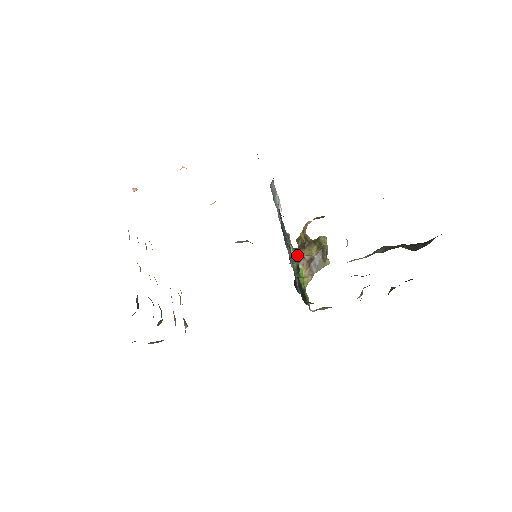
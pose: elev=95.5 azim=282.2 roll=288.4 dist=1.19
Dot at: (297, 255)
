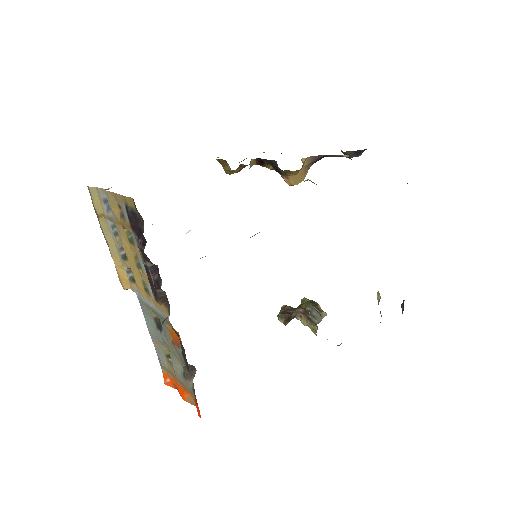
Dot at: (289, 313)
